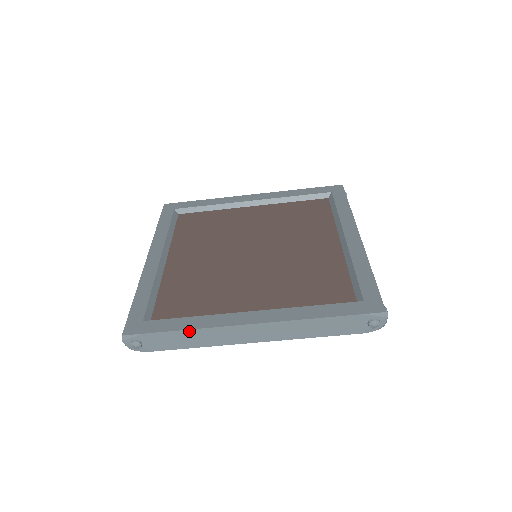
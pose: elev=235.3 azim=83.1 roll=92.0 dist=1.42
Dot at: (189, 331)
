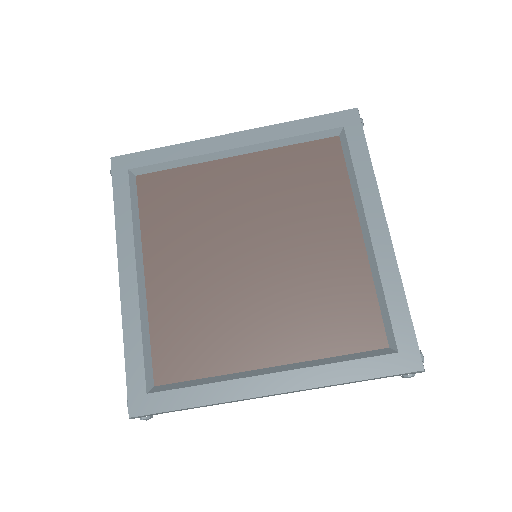
Dot at: occluded
